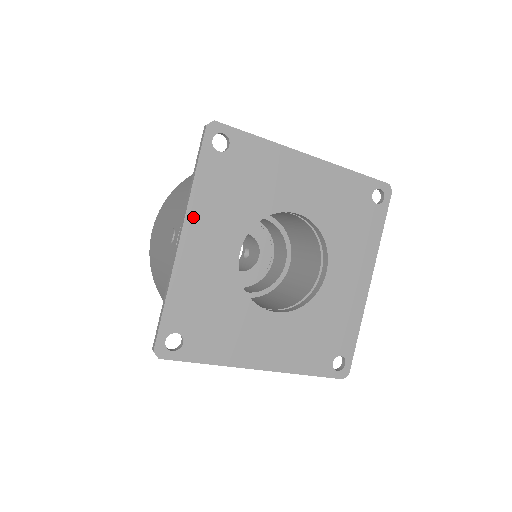
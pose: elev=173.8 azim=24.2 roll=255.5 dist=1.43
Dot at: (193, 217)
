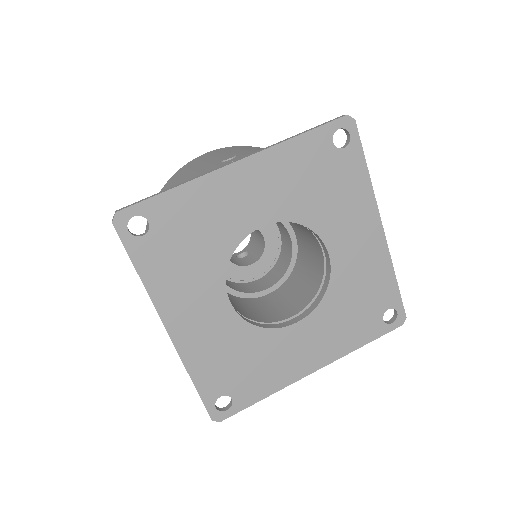
Dot at: (263, 160)
